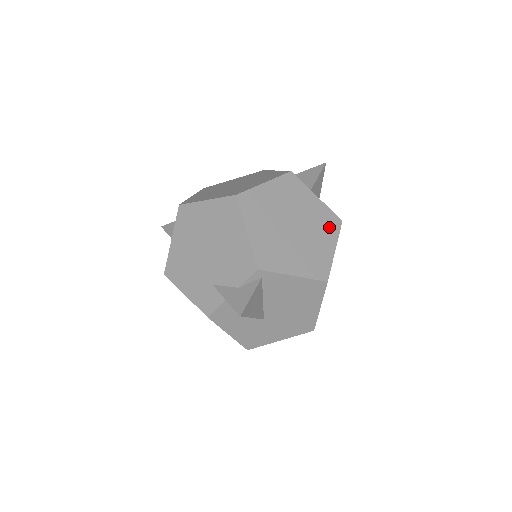
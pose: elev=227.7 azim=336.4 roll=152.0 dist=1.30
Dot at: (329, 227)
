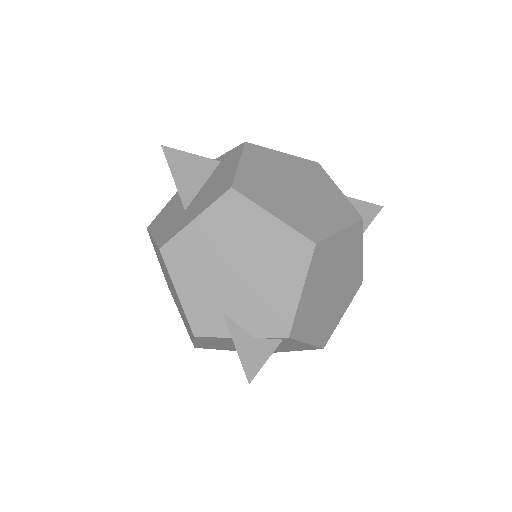
Dot at: (352, 289)
